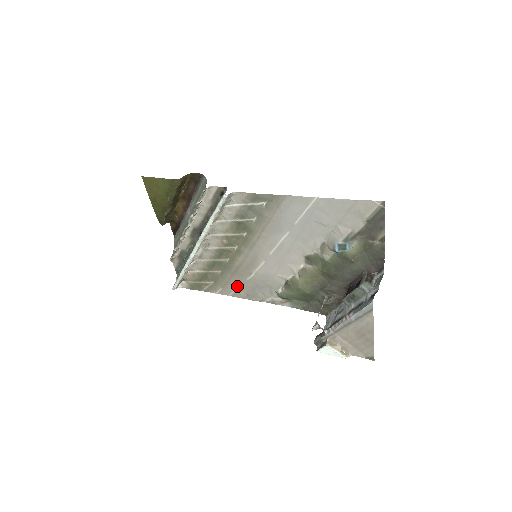
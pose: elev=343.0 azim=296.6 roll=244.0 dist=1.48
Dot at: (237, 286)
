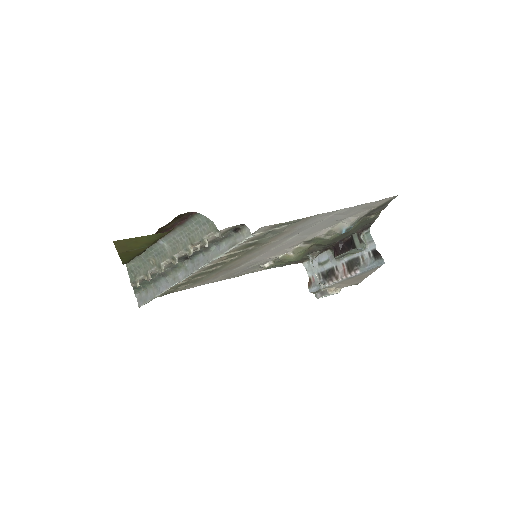
Dot at: (219, 277)
